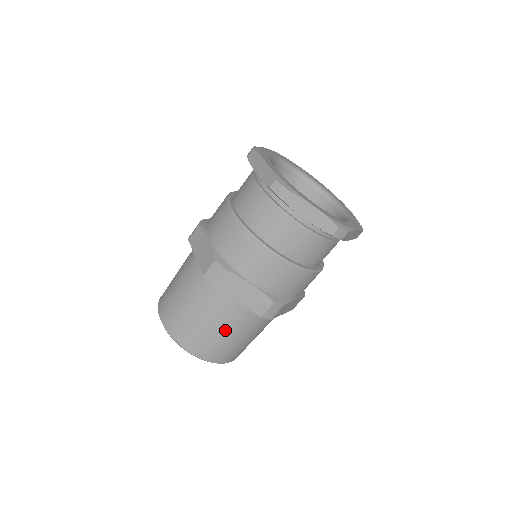
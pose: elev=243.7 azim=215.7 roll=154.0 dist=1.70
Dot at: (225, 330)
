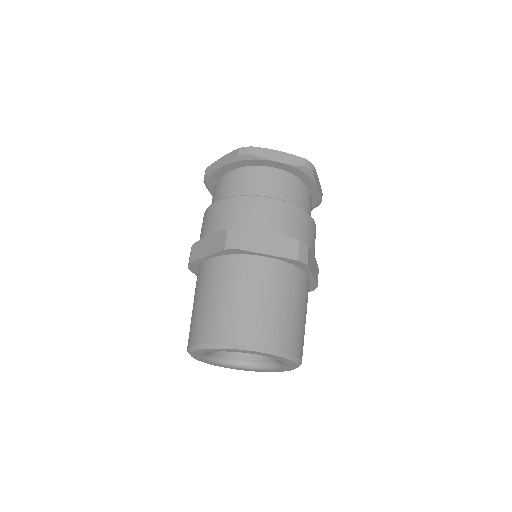
Dot at: (213, 294)
